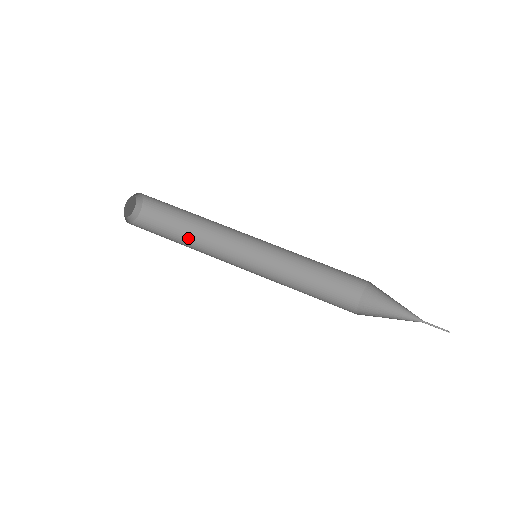
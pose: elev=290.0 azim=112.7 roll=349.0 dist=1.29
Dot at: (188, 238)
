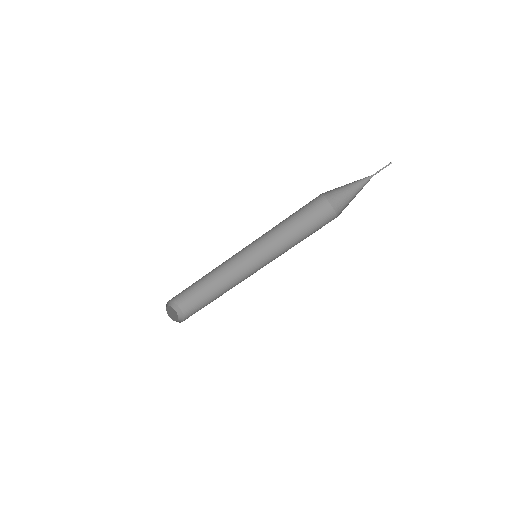
Dot at: (217, 292)
